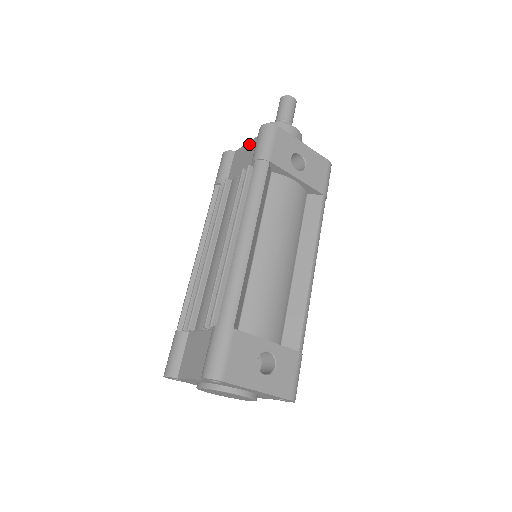
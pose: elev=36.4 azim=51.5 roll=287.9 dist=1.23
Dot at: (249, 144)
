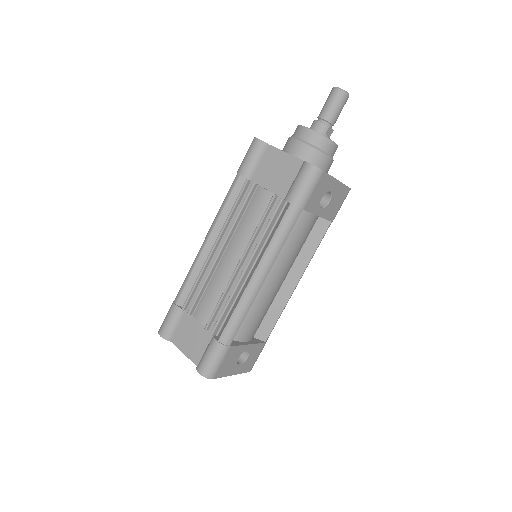
Dot at: (288, 158)
